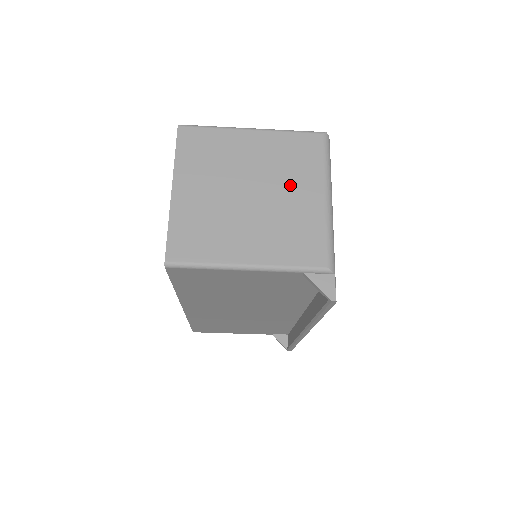
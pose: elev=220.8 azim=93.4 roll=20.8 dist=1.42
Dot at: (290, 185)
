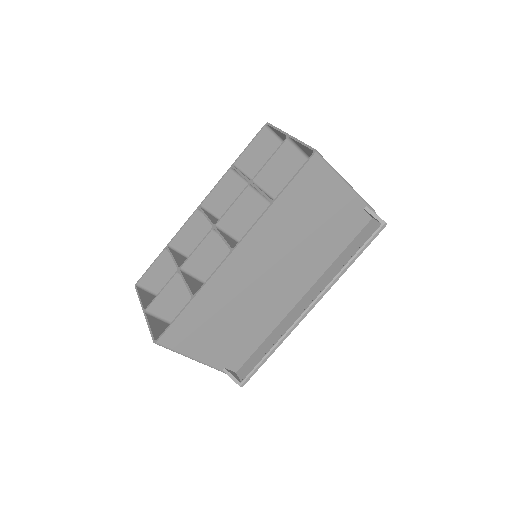
Dot at: occluded
